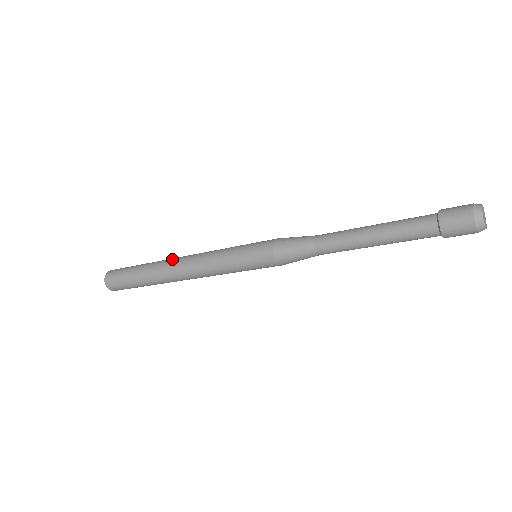
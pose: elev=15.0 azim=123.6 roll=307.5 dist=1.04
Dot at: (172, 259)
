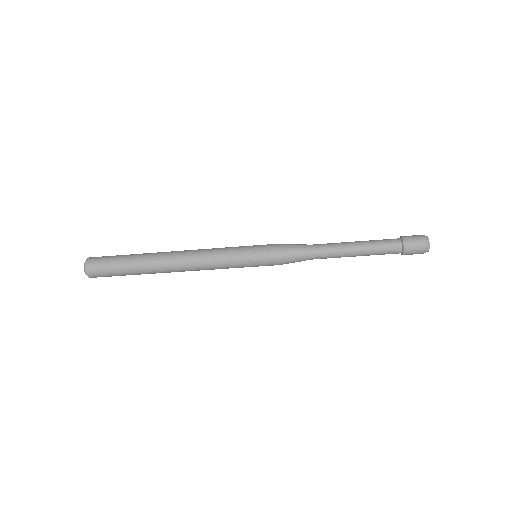
Dot at: (172, 251)
